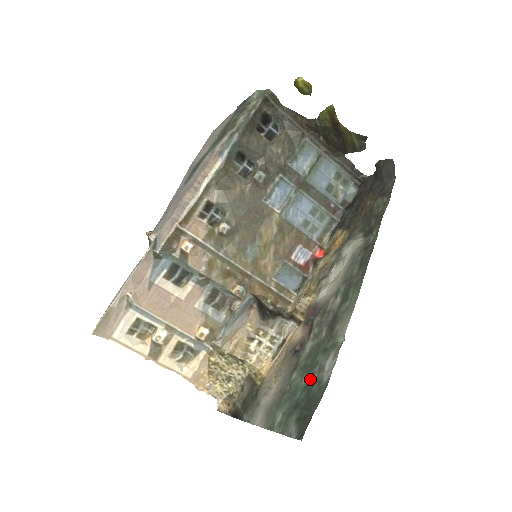
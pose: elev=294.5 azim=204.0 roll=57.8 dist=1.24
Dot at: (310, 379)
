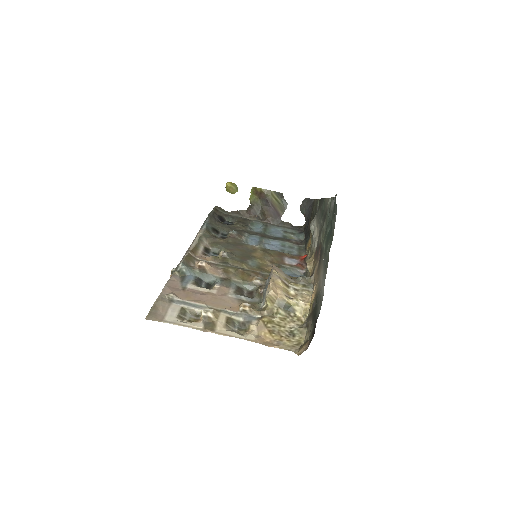
Dot at: (330, 223)
